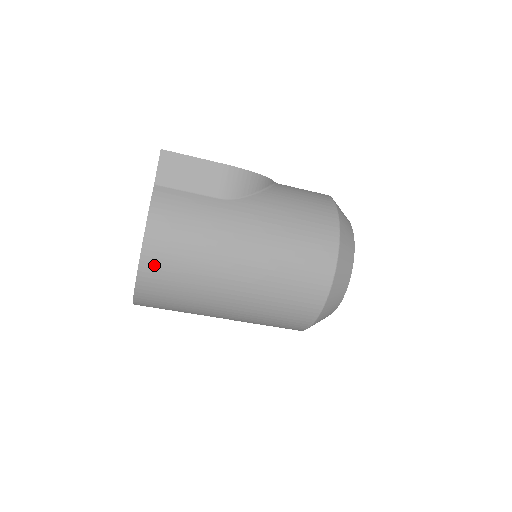
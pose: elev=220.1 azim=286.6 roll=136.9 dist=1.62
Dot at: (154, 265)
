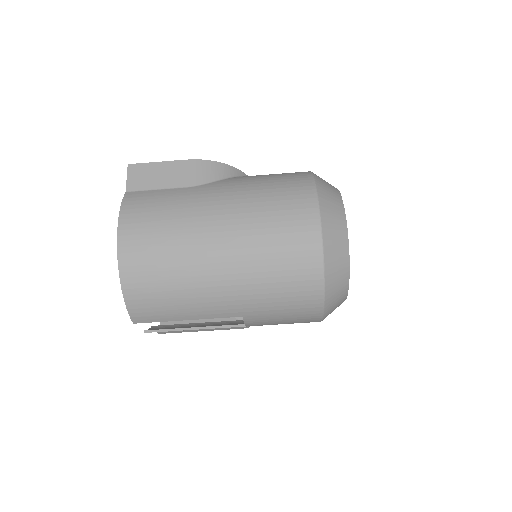
Dot at: (132, 255)
